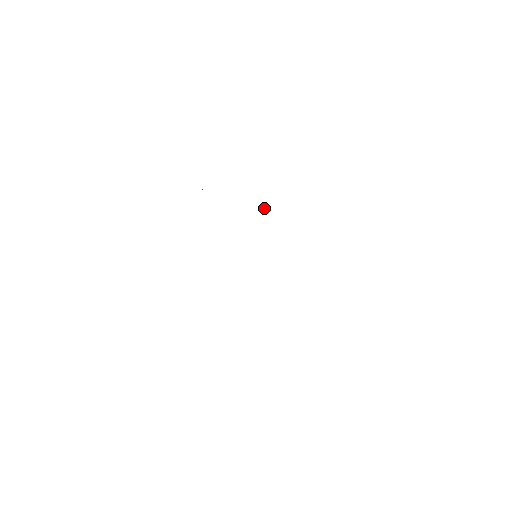
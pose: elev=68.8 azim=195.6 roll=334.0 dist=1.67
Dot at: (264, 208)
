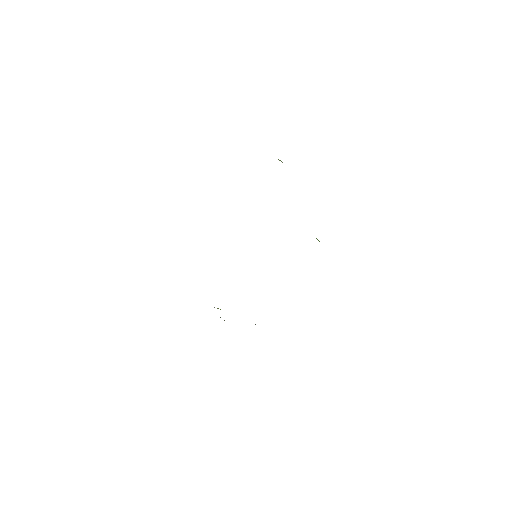
Dot at: occluded
